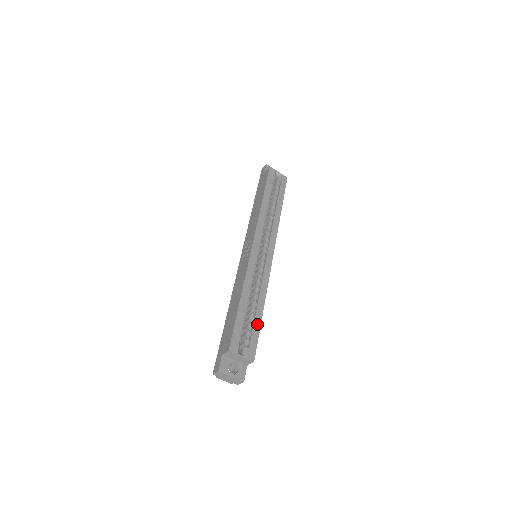
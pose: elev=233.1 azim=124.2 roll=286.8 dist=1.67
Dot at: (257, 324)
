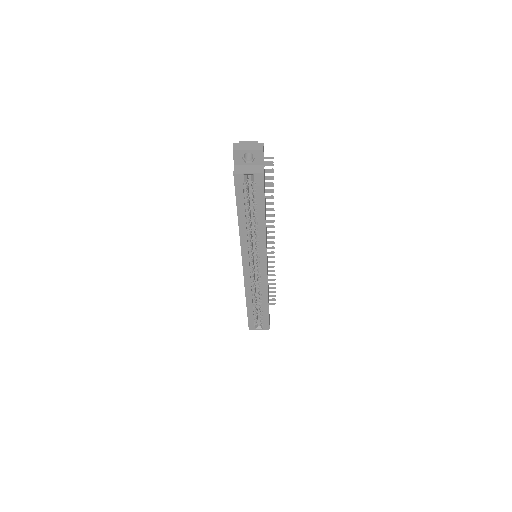
Dot at: (265, 313)
